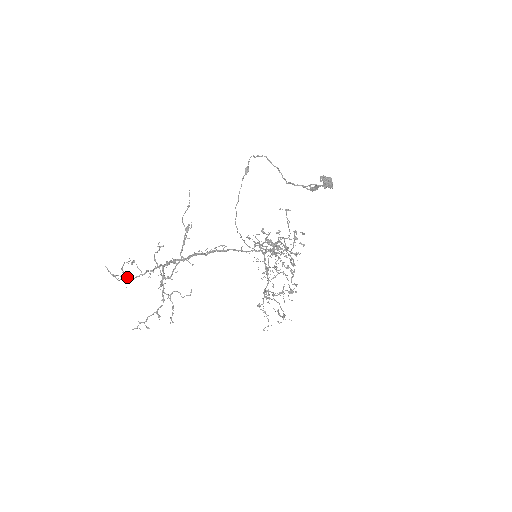
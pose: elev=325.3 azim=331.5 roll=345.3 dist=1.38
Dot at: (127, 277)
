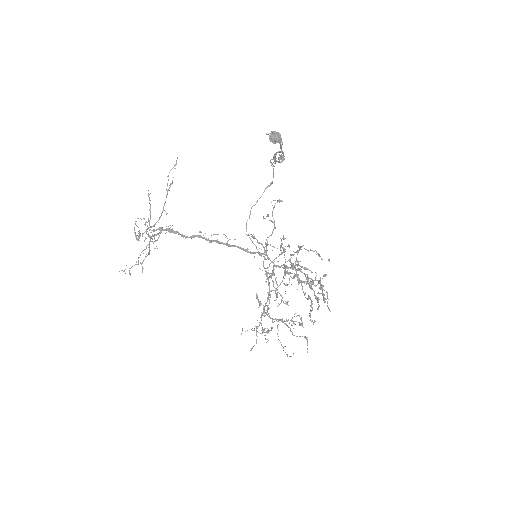
Dot at: (140, 235)
